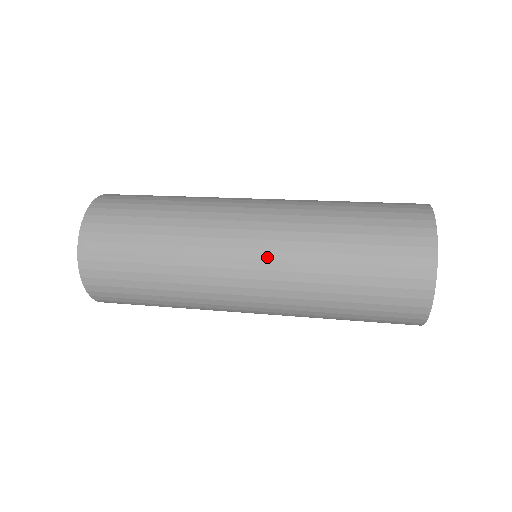
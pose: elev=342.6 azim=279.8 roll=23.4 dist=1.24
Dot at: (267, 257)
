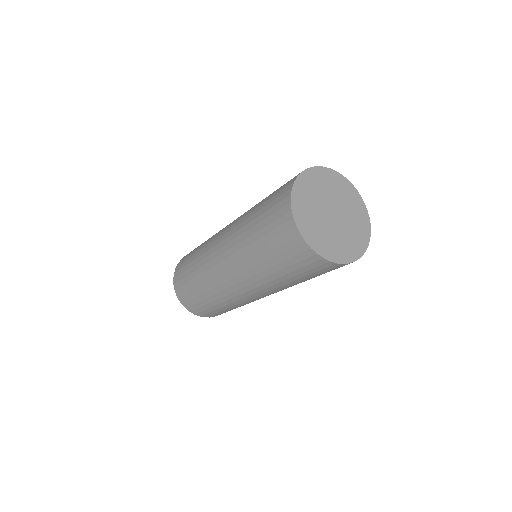
Dot at: (226, 242)
